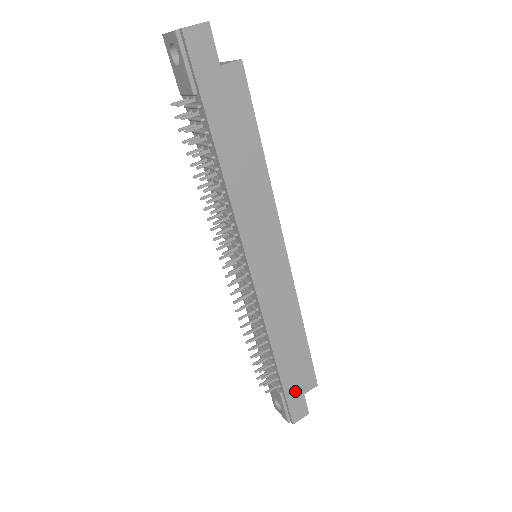
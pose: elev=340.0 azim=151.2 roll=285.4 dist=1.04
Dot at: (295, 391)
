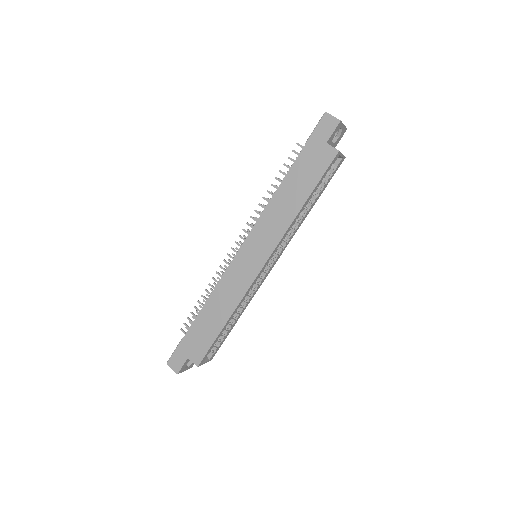
Dot at: (187, 347)
